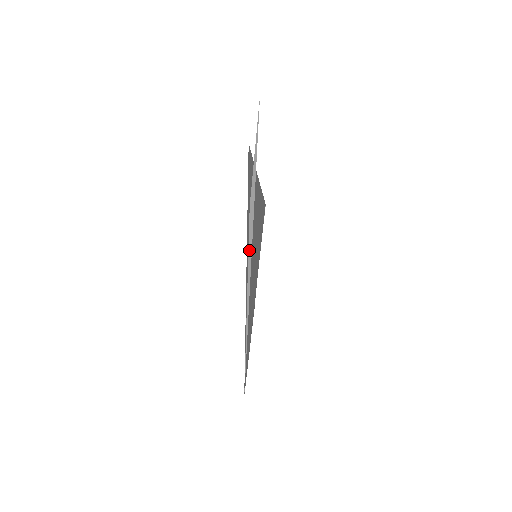
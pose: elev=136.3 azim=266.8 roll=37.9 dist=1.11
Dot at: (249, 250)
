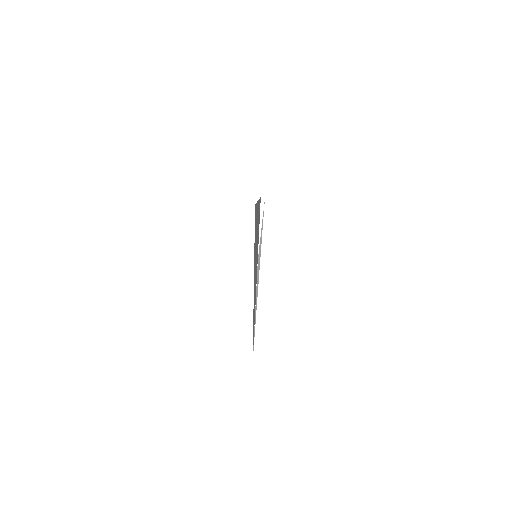
Dot at: (257, 284)
